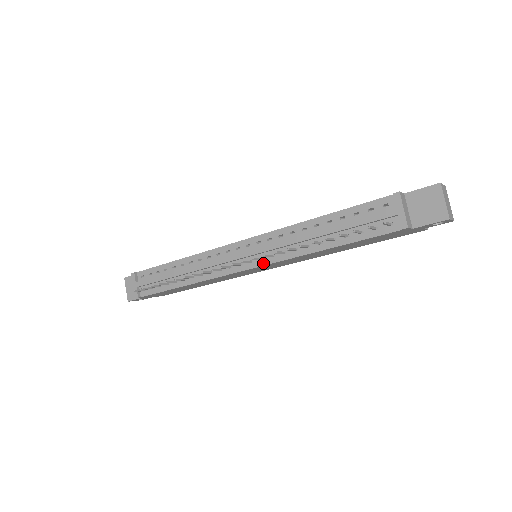
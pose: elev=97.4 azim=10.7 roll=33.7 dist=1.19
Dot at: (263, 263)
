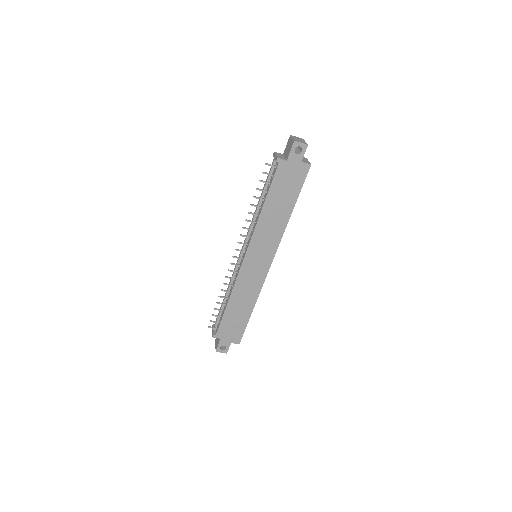
Dot at: (248, 246)
